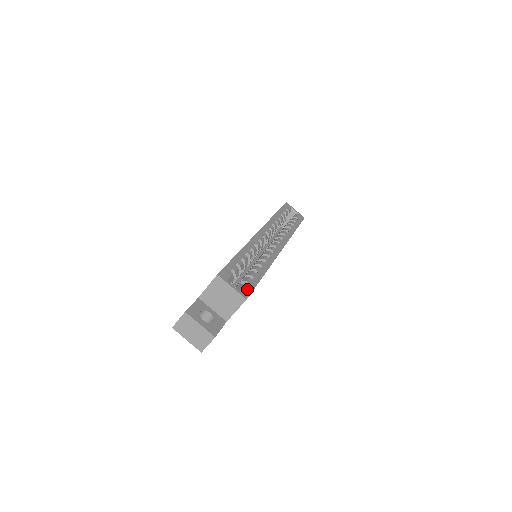
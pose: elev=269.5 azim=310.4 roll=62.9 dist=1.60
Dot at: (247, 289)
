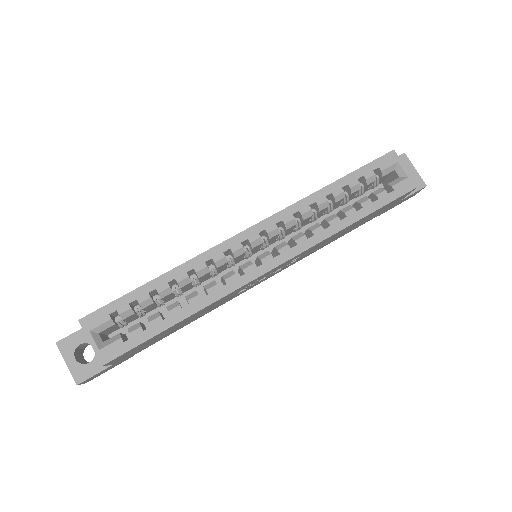
Dot at: (118, 348)
